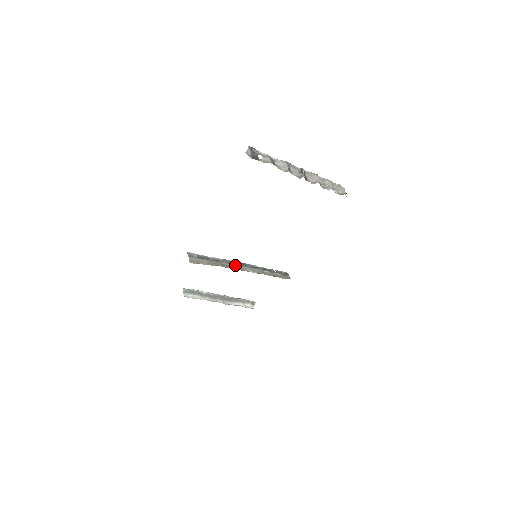
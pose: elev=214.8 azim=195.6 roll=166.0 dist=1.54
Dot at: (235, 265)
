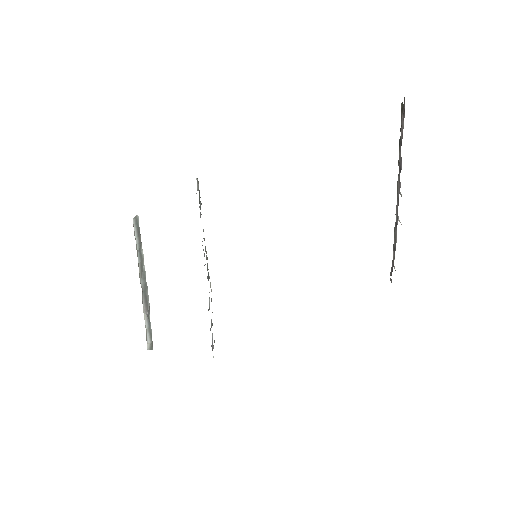
Dot at: occluded
